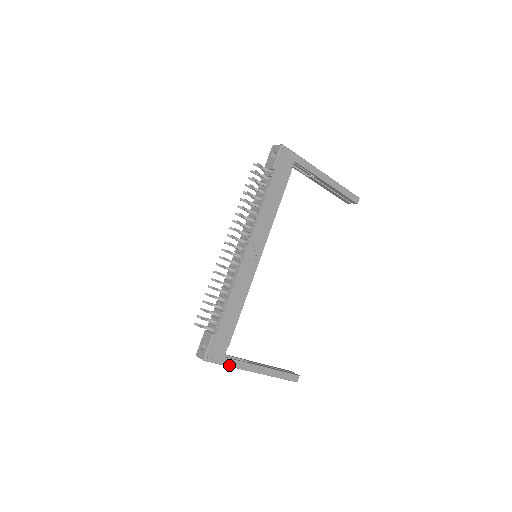
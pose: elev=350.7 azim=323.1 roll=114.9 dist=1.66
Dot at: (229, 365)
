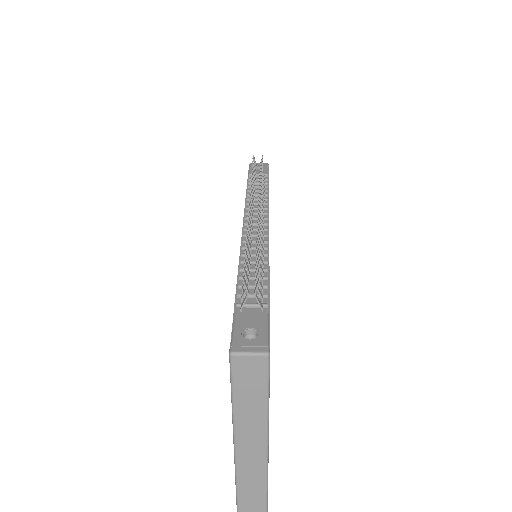
Dot at: occluded
